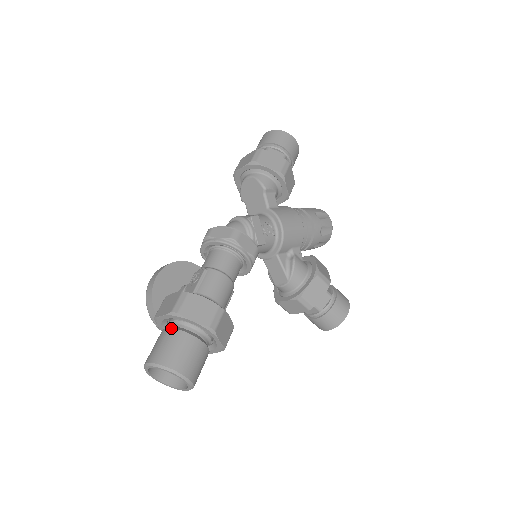
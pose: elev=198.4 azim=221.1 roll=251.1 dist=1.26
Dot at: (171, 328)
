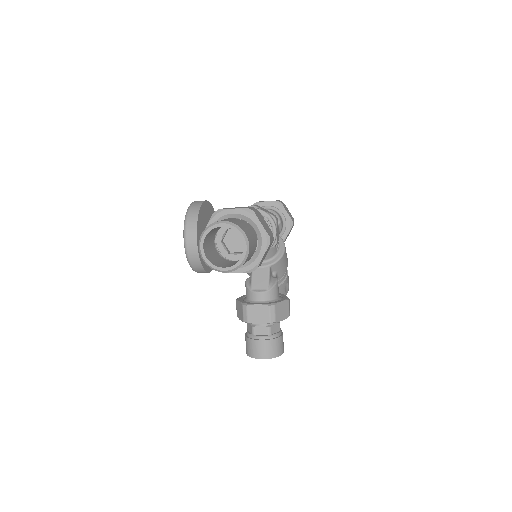
Dot at: (239, 219)
